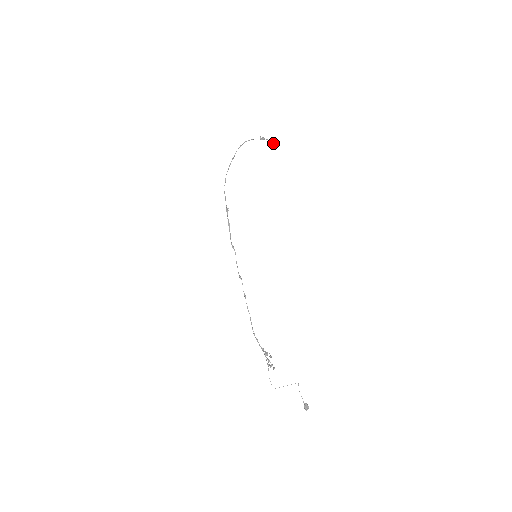
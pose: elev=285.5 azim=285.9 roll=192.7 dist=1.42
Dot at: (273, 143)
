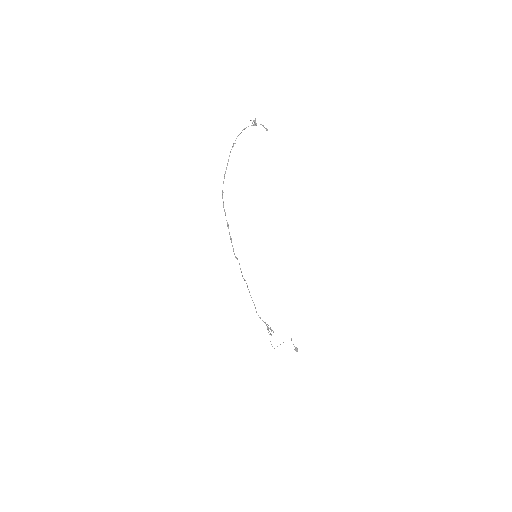
Dot at: (266, 130)
